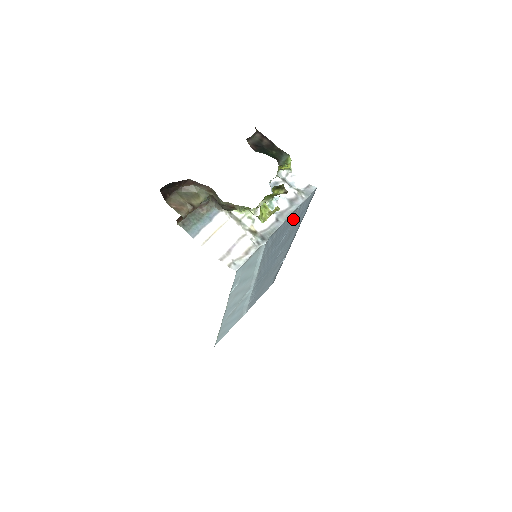
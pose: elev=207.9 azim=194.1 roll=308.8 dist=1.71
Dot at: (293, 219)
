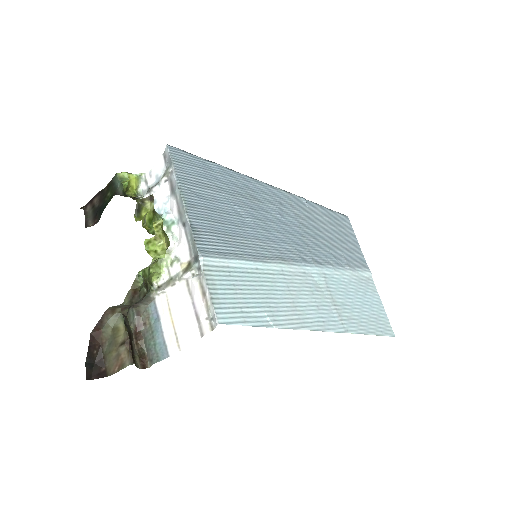
Dot at: (205, 193)
